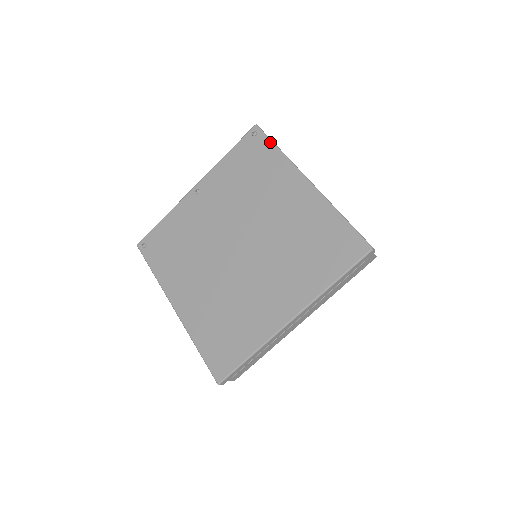
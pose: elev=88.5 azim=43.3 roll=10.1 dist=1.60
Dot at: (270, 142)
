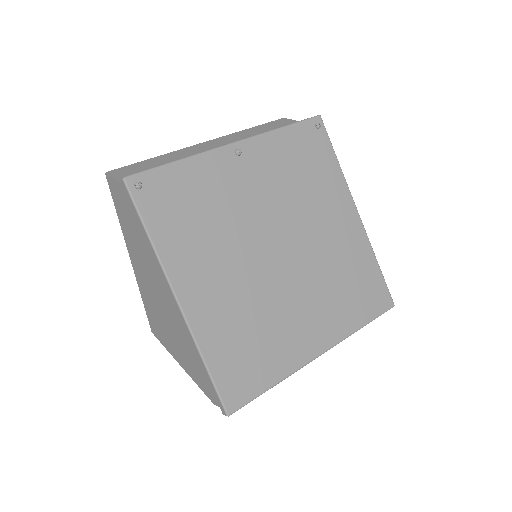
Dot at: (332, 147)
